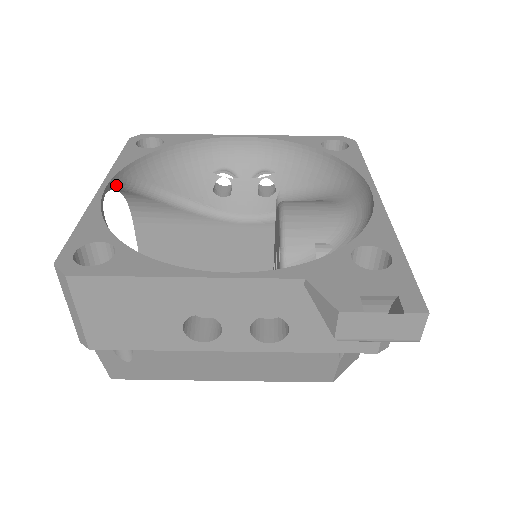
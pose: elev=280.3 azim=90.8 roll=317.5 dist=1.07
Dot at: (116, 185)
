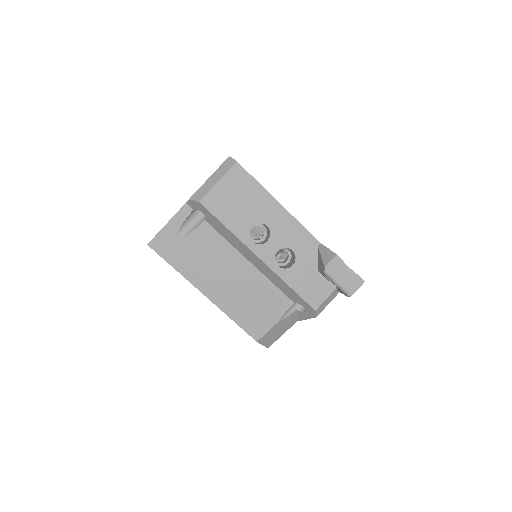
Dot at: occluded
